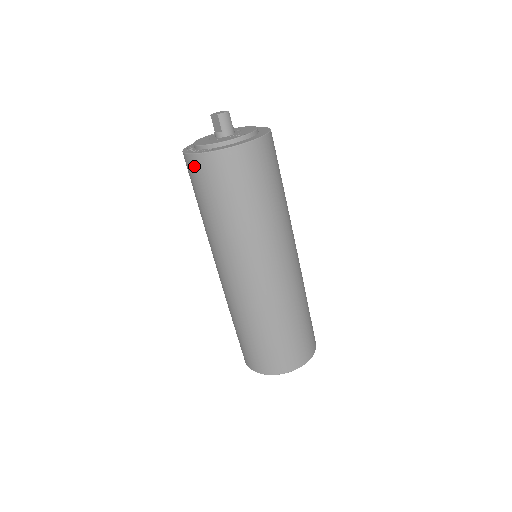
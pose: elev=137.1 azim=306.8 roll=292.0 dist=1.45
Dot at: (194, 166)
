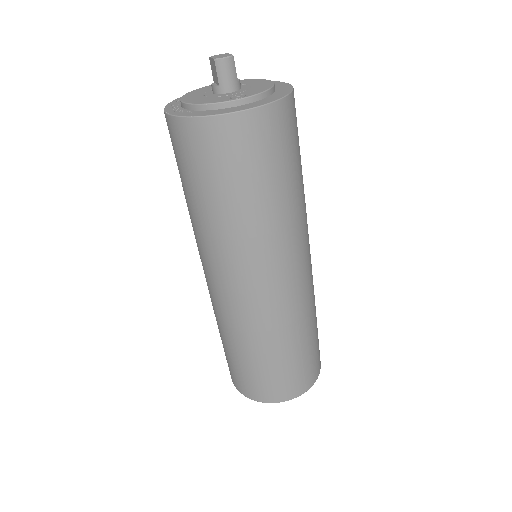
Dot at: (171, 131)
